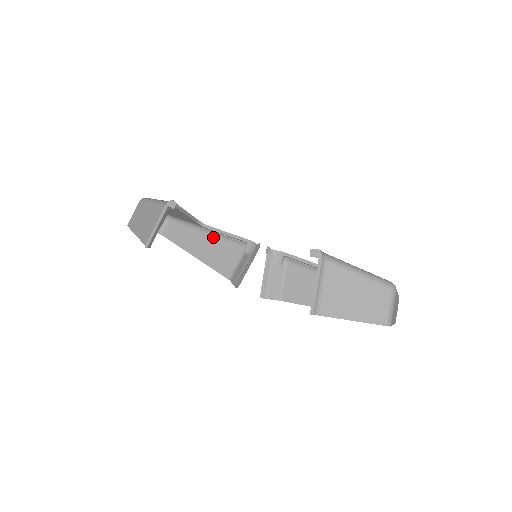
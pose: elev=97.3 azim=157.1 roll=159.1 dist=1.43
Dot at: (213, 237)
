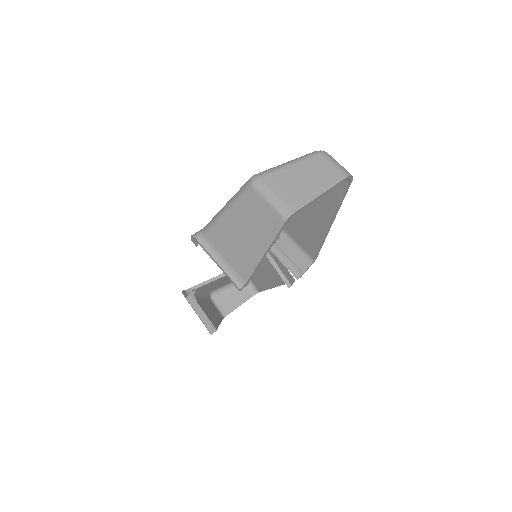
Dot at: (261, 263)
